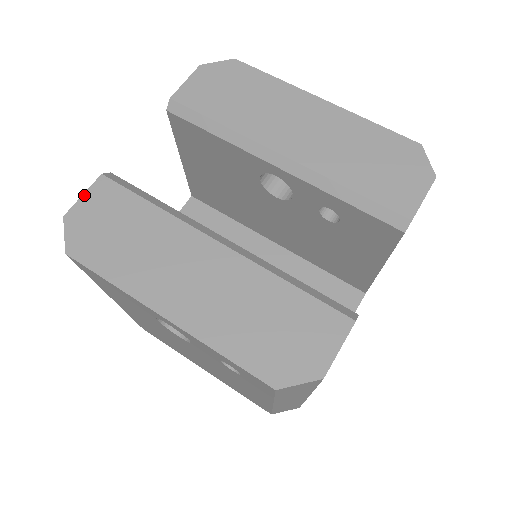
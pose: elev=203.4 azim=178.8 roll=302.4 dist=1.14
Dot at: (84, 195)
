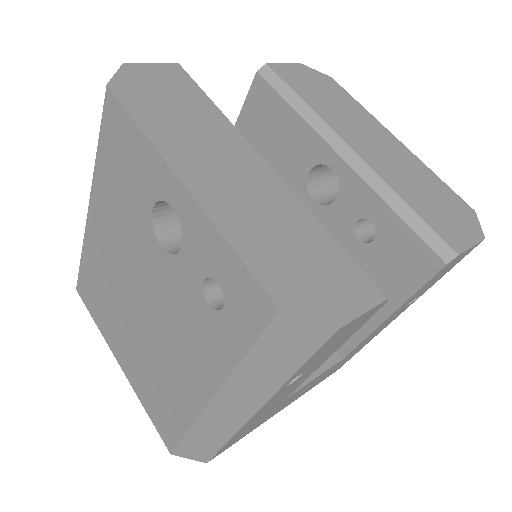
Dot at: (153, 64)
